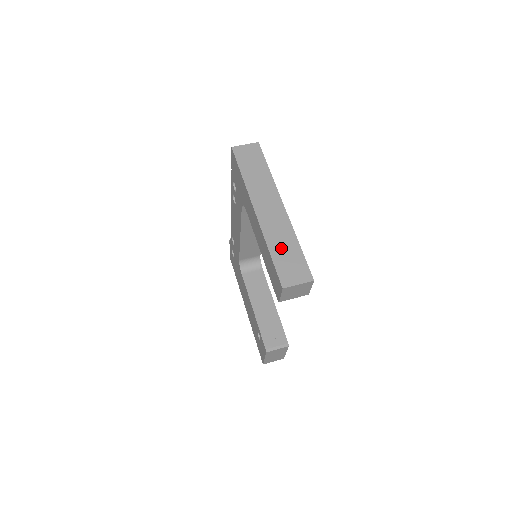
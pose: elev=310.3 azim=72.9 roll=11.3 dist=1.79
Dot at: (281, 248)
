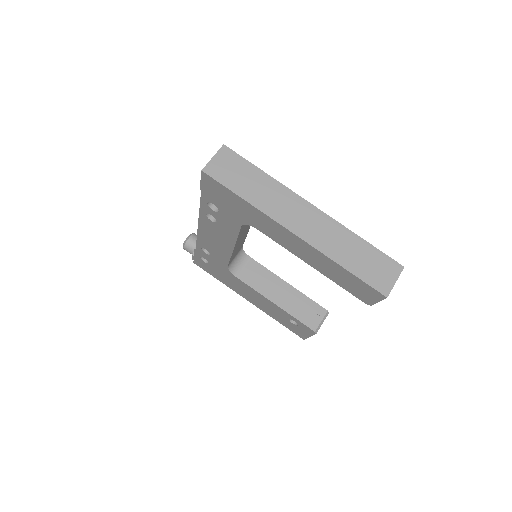
Dot at: (351, 256)
